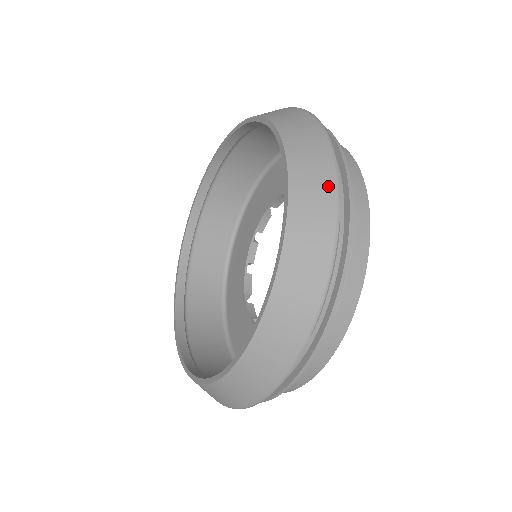
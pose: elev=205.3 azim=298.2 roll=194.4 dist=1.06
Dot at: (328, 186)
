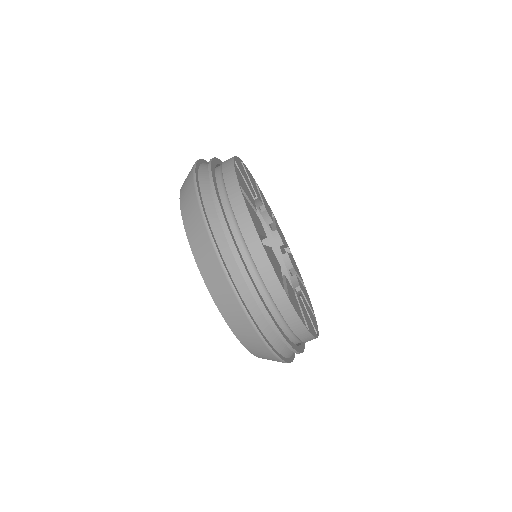
Dot at: occluded
